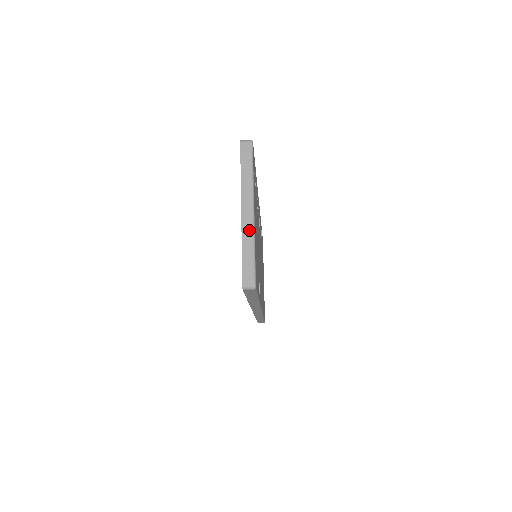
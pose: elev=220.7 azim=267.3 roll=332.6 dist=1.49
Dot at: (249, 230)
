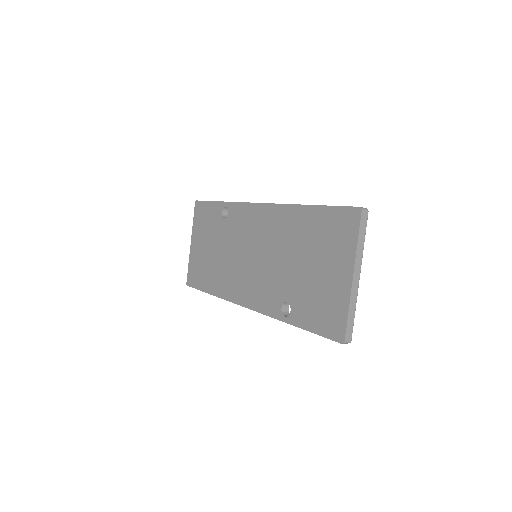
Dot at: (355, 294)
